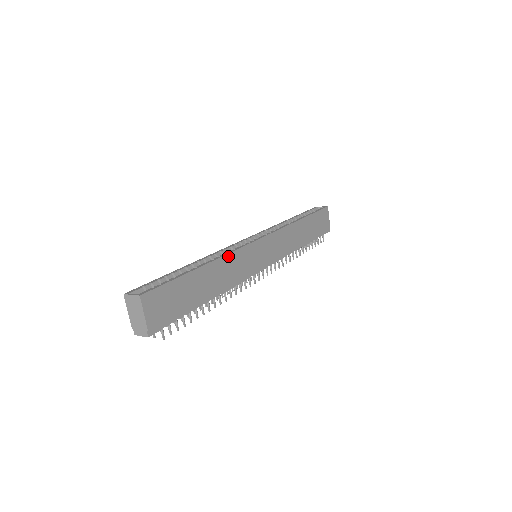
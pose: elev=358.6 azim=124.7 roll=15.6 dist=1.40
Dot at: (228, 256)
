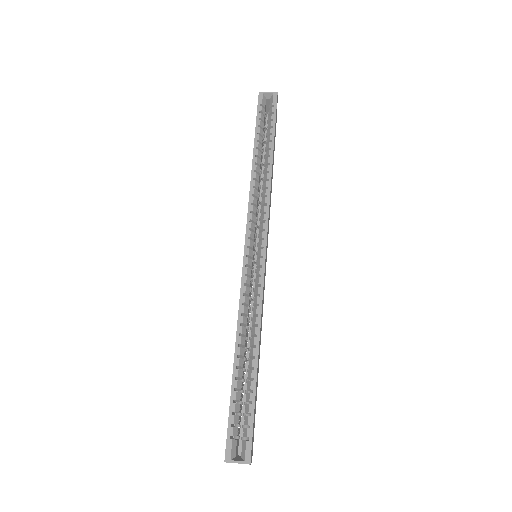
Dot at: (261, 314)
